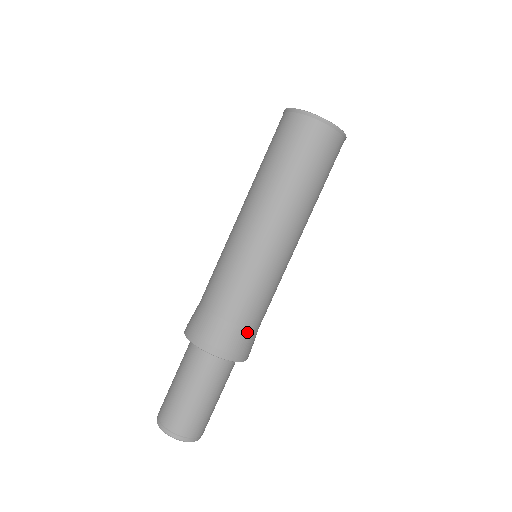
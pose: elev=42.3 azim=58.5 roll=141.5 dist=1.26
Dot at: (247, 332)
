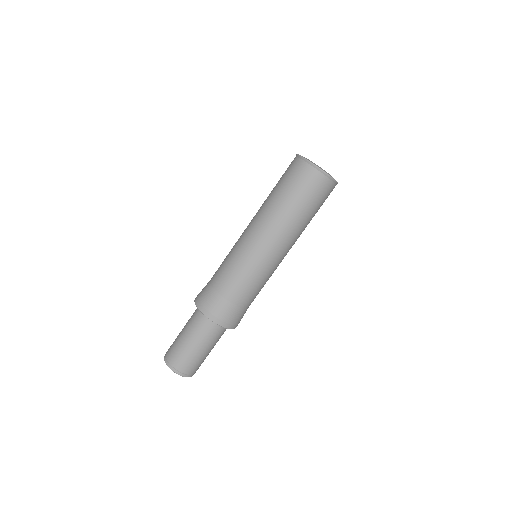
Dot at: occluded
